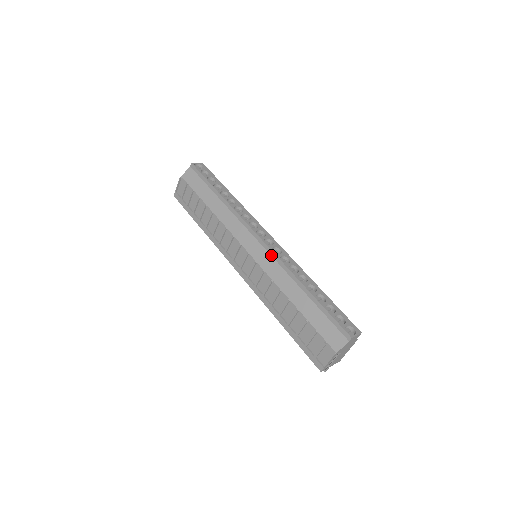
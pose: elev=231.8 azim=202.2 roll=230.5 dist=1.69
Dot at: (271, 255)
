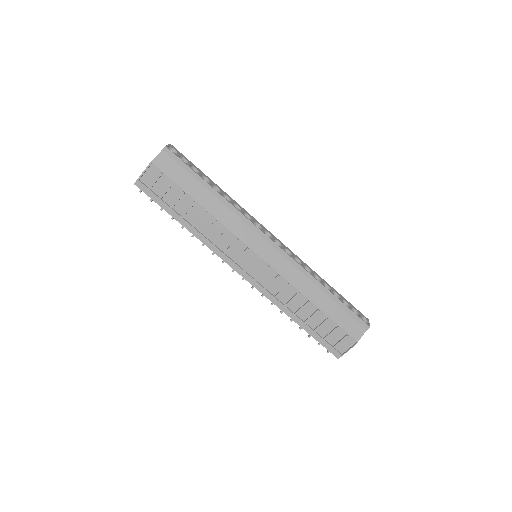
Dot at: (285, 257)
